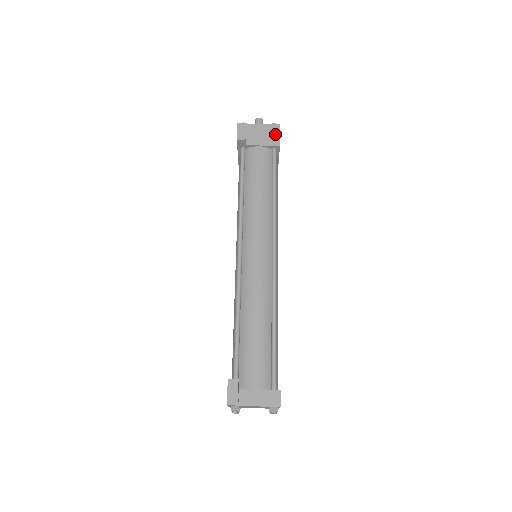
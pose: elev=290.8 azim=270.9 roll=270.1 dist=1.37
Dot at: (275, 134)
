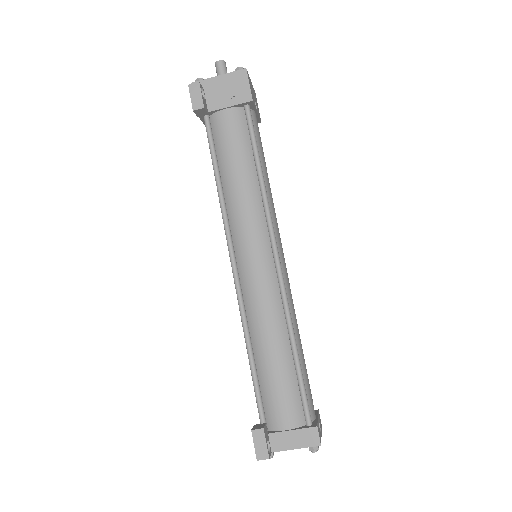
Dot at: (243, 85)
